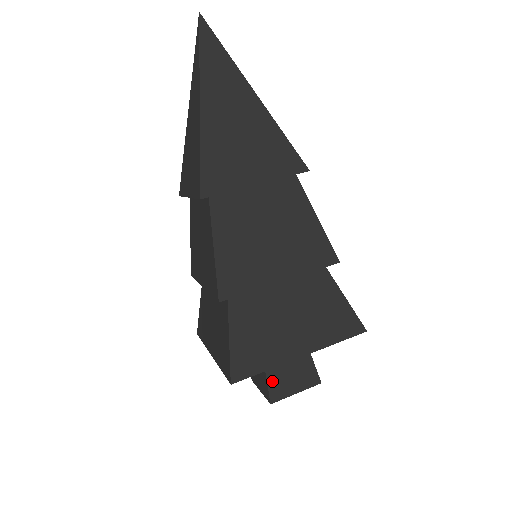
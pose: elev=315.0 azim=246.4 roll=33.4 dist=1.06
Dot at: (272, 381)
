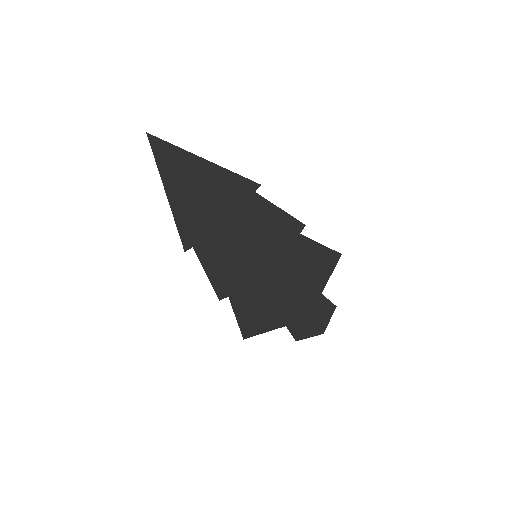
Dot at: (315, 320)
